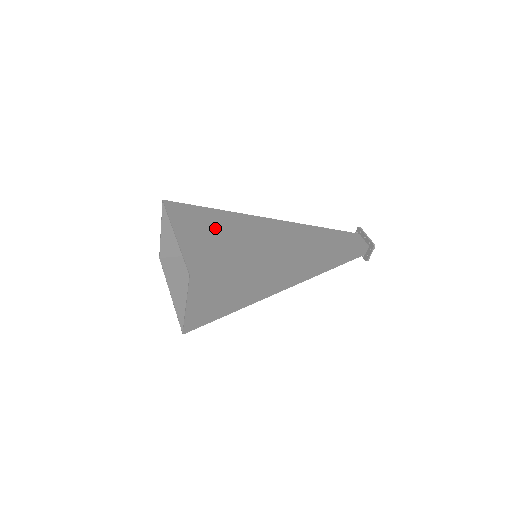
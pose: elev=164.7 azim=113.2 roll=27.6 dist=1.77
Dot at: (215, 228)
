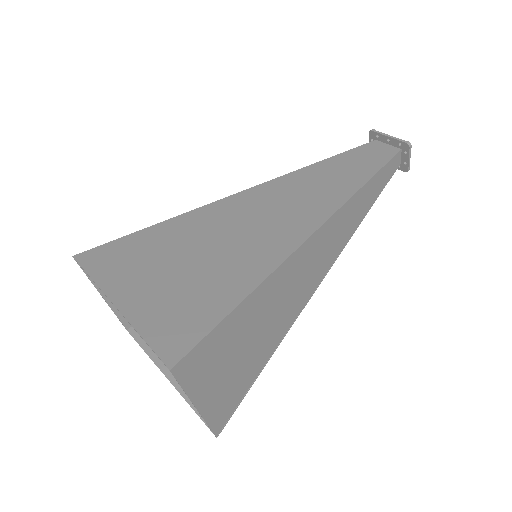
Dot at: (173, 255)
